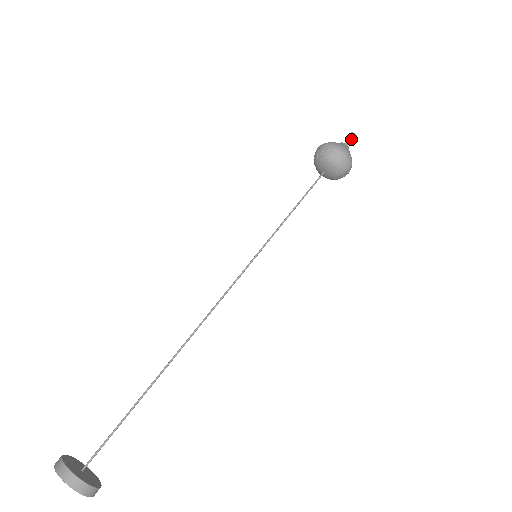
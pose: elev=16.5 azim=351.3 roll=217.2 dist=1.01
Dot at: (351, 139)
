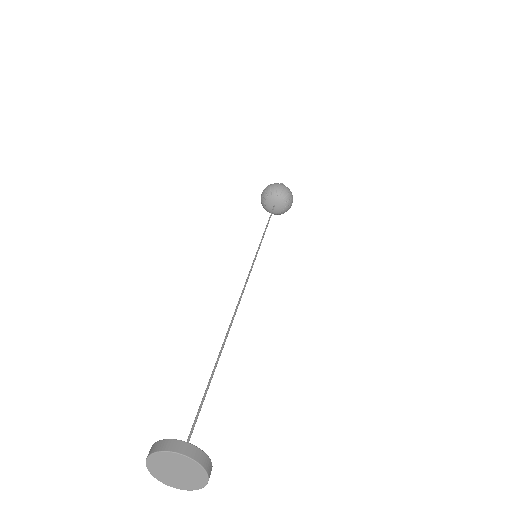
Dot at: occluded
